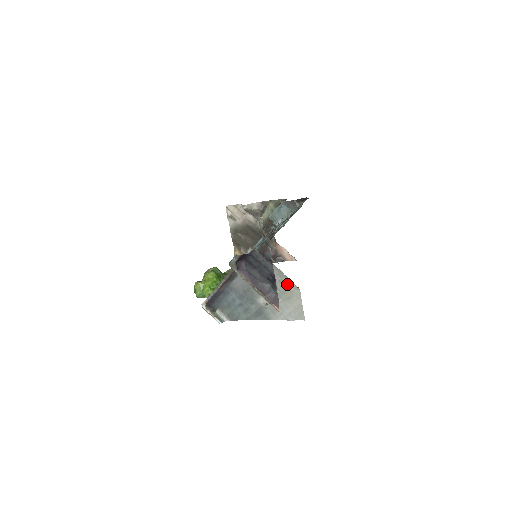
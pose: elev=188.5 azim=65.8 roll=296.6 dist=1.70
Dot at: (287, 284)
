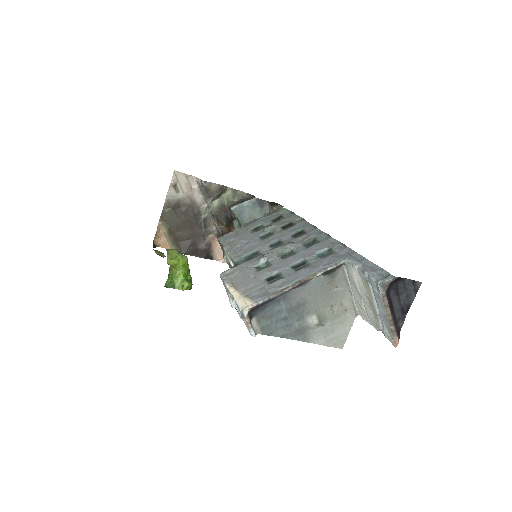
Dot at: (347, 308)
